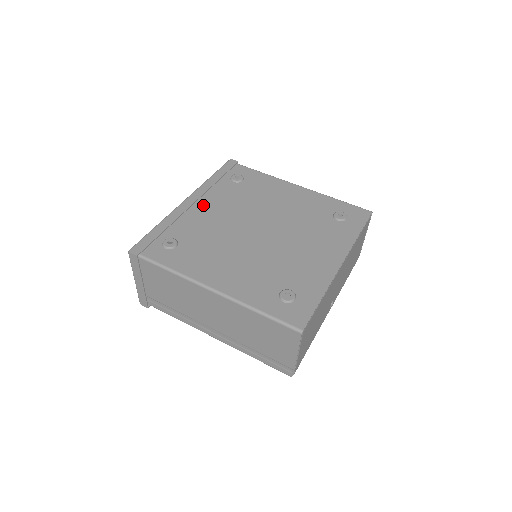
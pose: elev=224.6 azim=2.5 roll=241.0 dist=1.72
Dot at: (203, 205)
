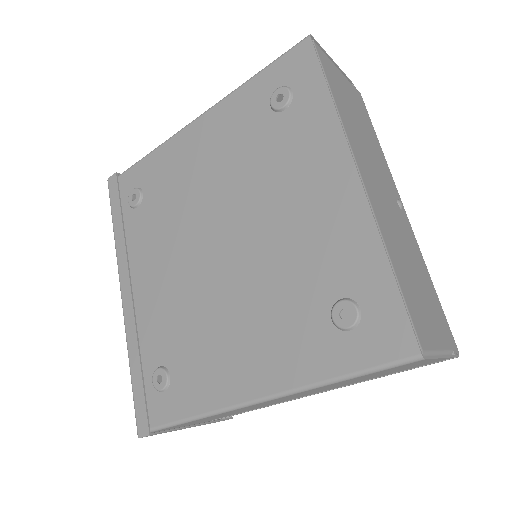
Dot at: (141, 281)
